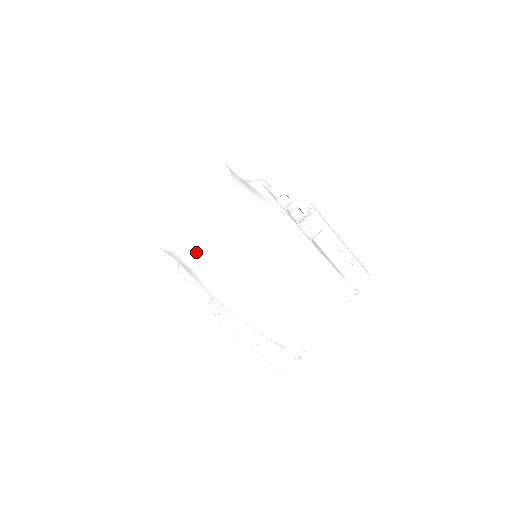
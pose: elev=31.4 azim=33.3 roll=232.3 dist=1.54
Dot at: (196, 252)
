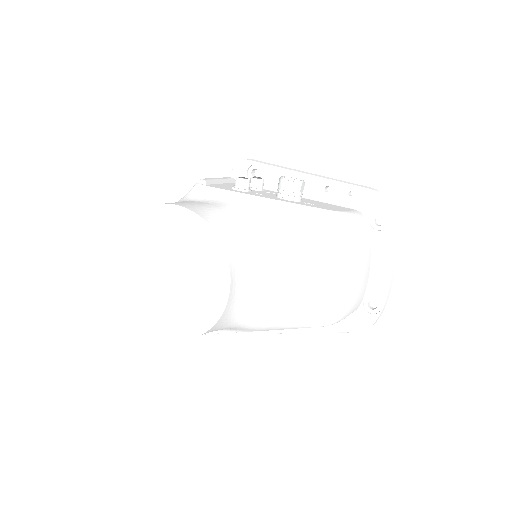
Dot at: (228, 315)
